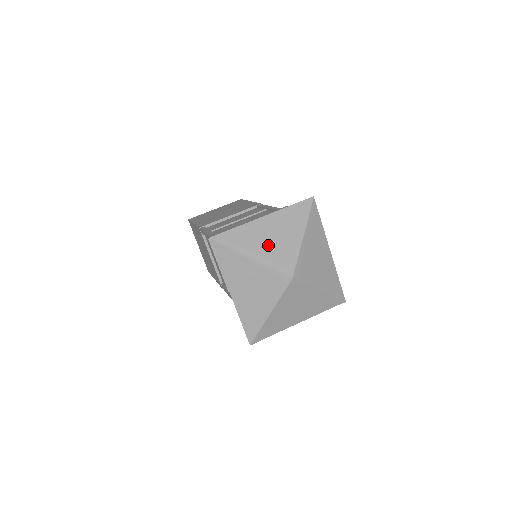
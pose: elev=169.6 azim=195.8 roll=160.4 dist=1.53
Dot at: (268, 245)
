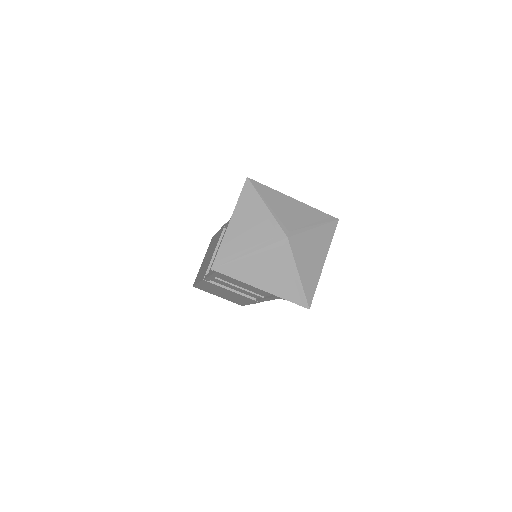
Dot at: (251, 235)
